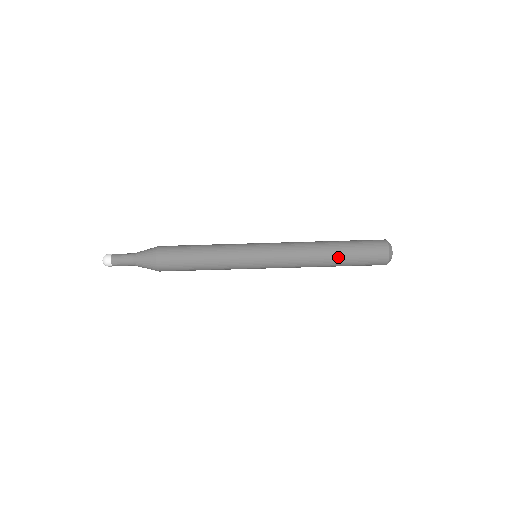
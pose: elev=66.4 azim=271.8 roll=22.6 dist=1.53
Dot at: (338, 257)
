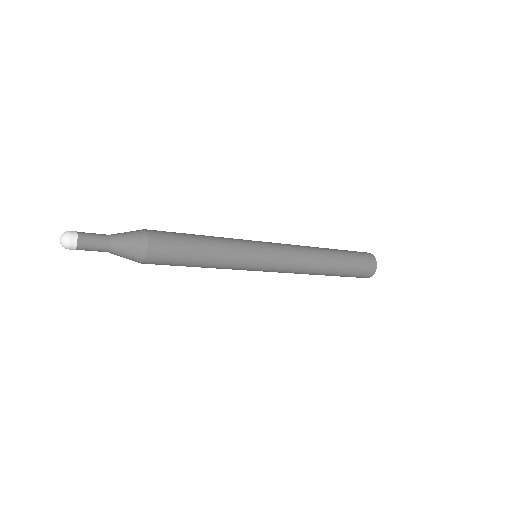
Dot at: occluded
